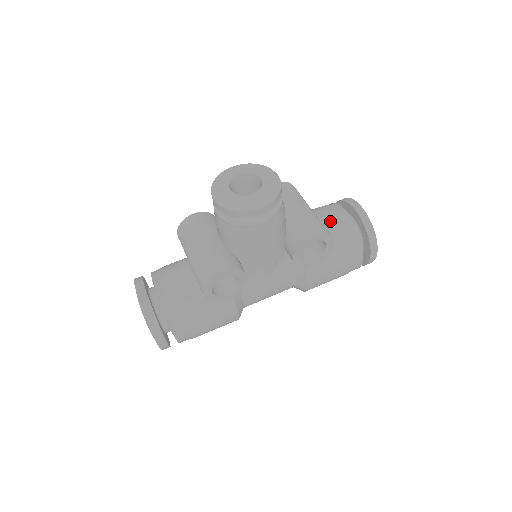
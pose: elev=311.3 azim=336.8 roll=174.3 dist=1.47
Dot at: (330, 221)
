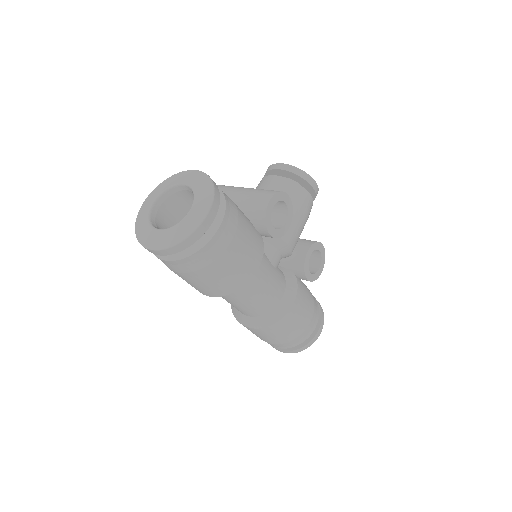
Dot at: occluded
